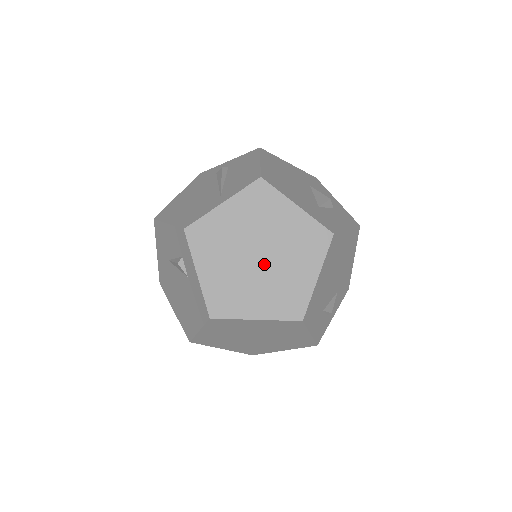
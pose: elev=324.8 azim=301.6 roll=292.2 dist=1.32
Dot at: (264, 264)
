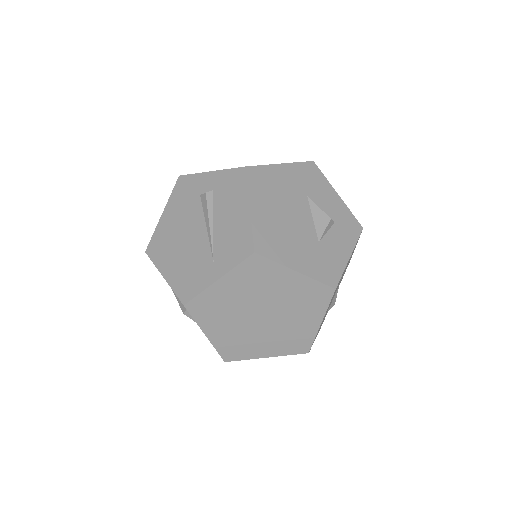
Dot at: (268, 320)
